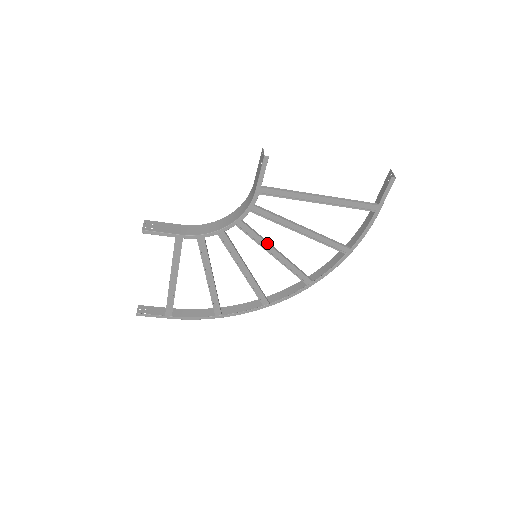
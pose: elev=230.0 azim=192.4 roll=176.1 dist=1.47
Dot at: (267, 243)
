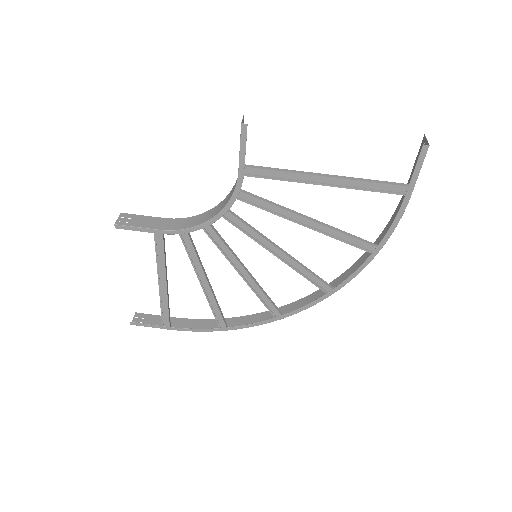
Dot at: (266, 239)
